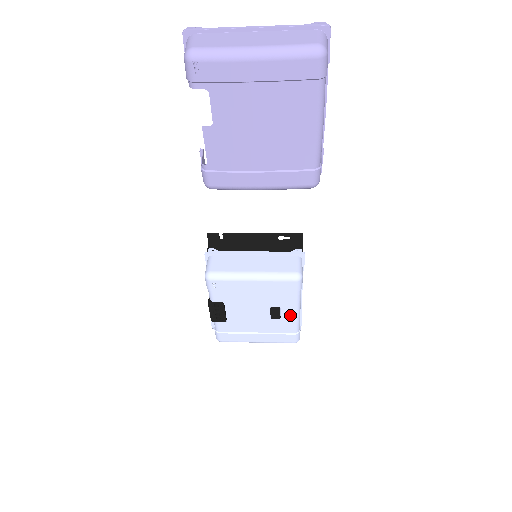
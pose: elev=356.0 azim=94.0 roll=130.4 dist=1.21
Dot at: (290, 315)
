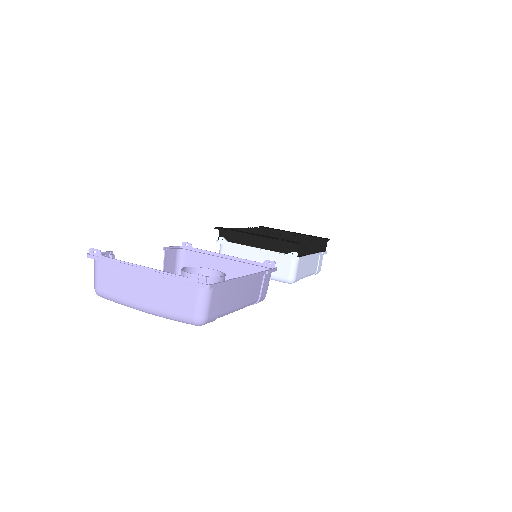
Dot at: occluded
